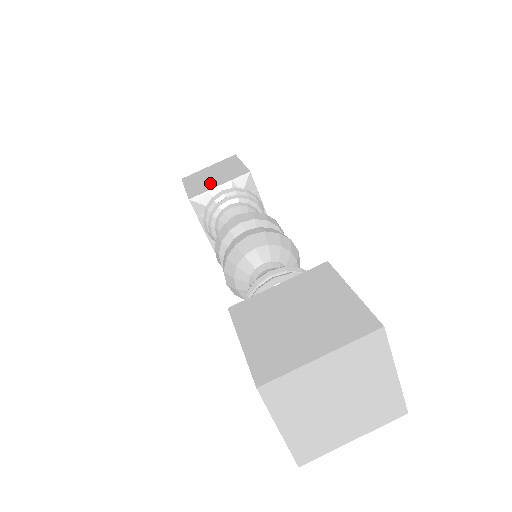
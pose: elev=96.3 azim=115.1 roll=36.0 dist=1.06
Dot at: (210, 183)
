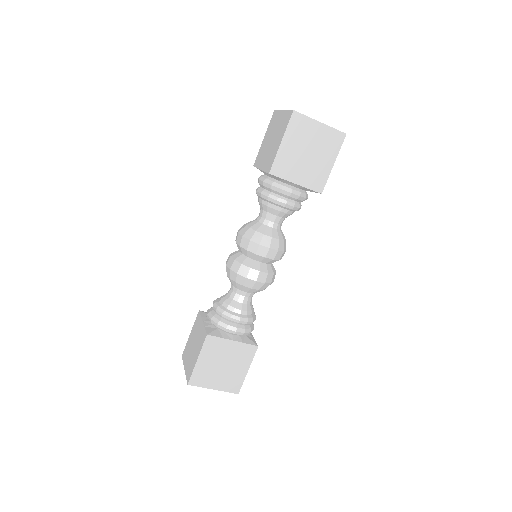
Dot at: (296, 168)
